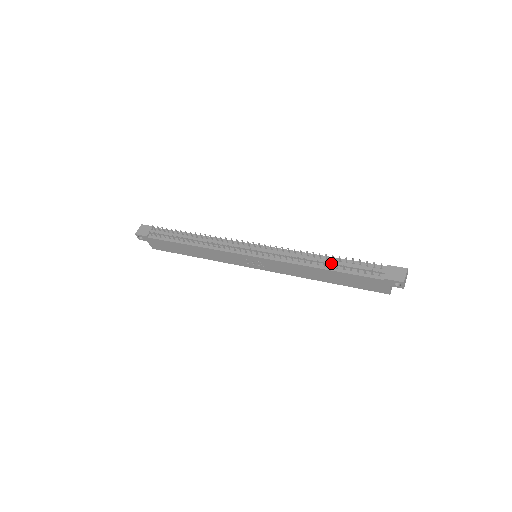
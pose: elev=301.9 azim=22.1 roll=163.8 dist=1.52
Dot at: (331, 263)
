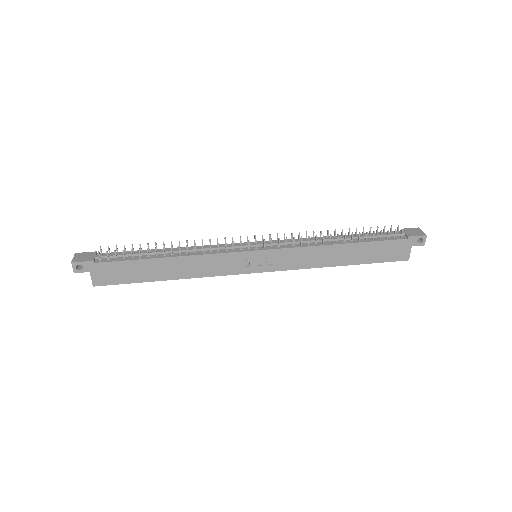
Dot at: (350, 237)
